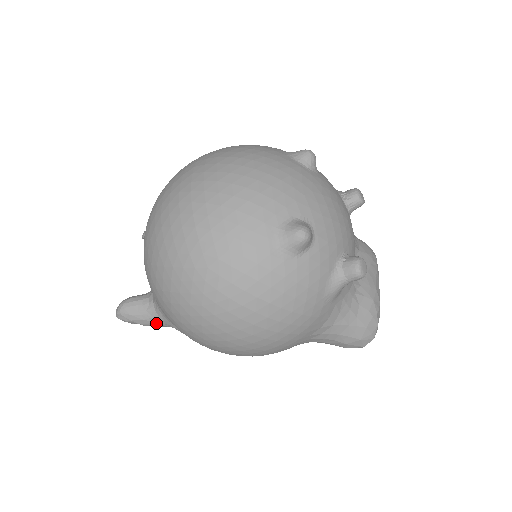
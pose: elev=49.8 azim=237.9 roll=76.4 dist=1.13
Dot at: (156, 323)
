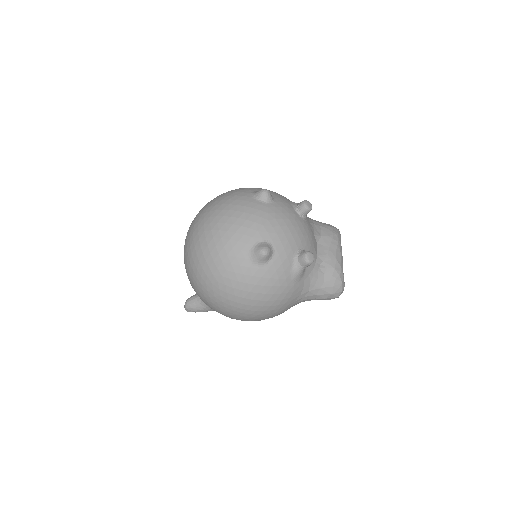
Dot at: (208, 310)
